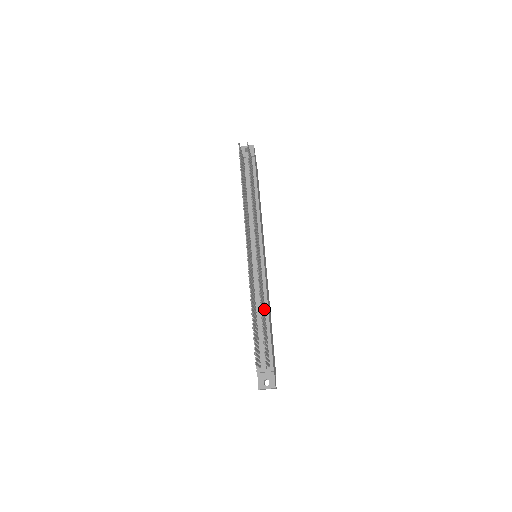
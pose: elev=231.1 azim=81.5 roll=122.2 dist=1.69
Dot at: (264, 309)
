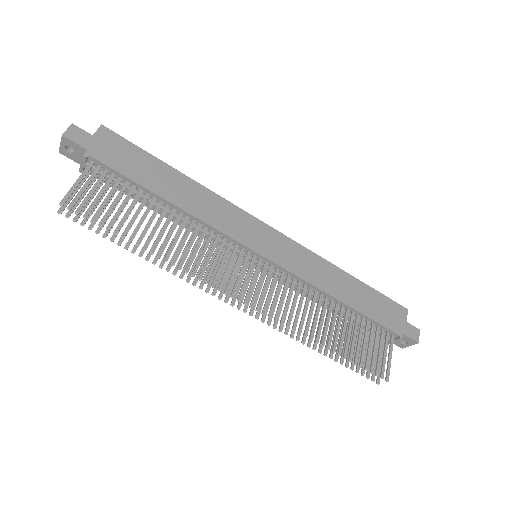
Dot at: (330, 309)
